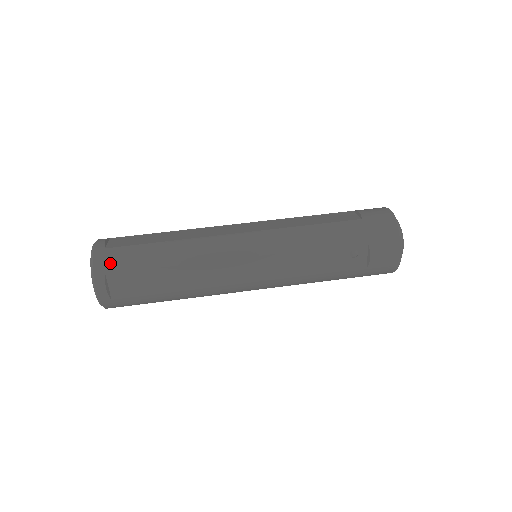
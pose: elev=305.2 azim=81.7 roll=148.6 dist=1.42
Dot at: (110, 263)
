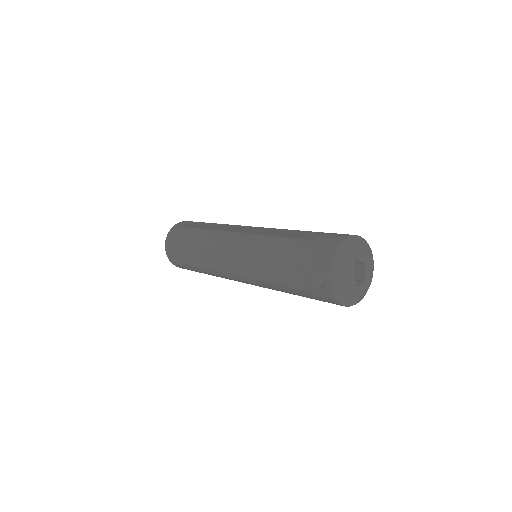
Dot at: occluded
